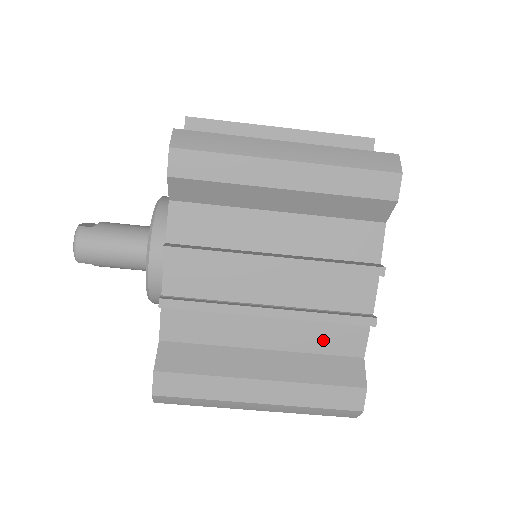
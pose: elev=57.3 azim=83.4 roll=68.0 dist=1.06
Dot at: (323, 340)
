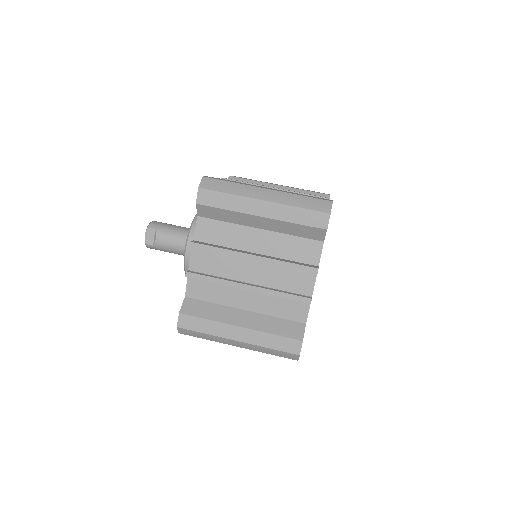
Dot at: occluded
